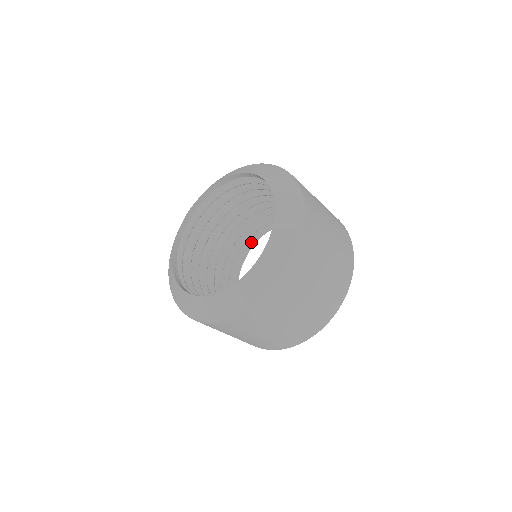
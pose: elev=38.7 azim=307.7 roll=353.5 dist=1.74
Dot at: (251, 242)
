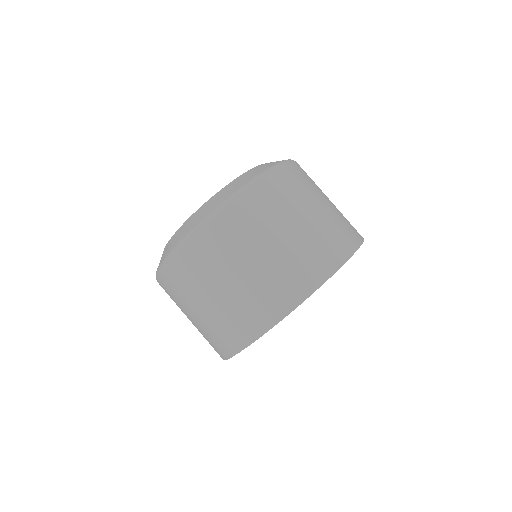
Dot at: occluded
